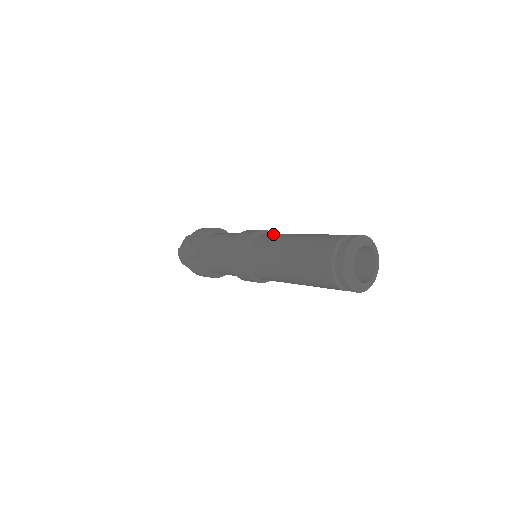
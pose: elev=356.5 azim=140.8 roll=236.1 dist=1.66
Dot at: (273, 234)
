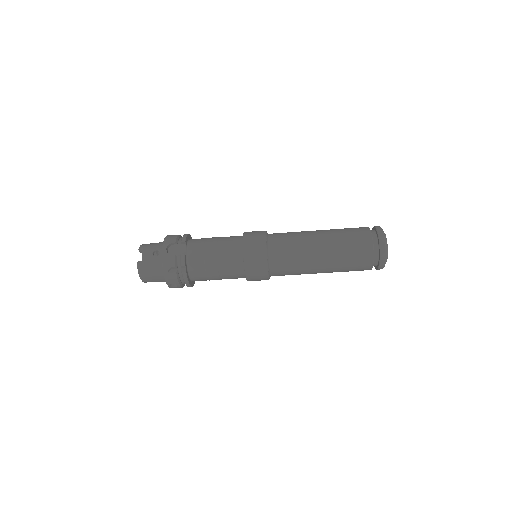
Dot at: (285, 233)
